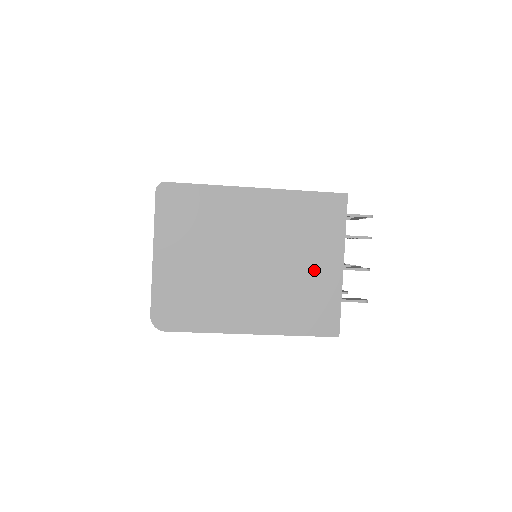
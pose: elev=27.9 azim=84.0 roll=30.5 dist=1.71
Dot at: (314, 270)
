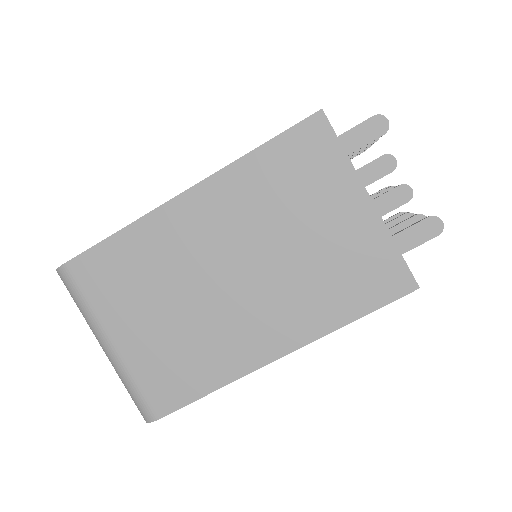
Dot at: occluded
